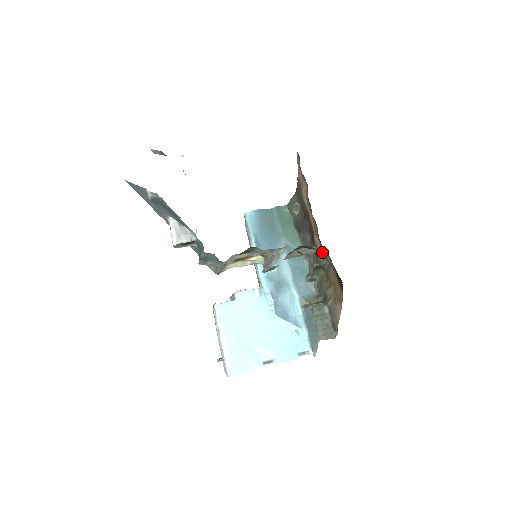
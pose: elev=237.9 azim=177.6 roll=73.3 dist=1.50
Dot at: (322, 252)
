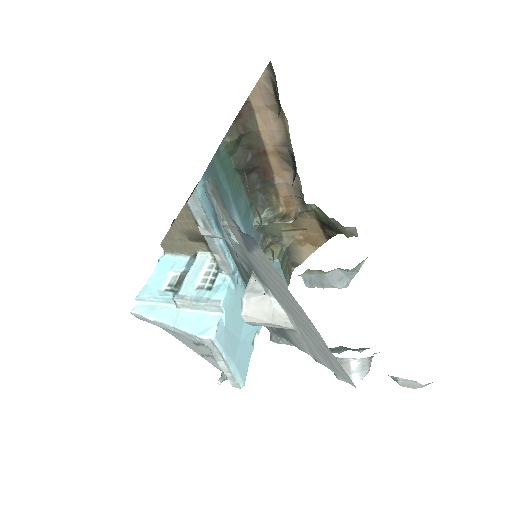
Dot at: (290, 199)
